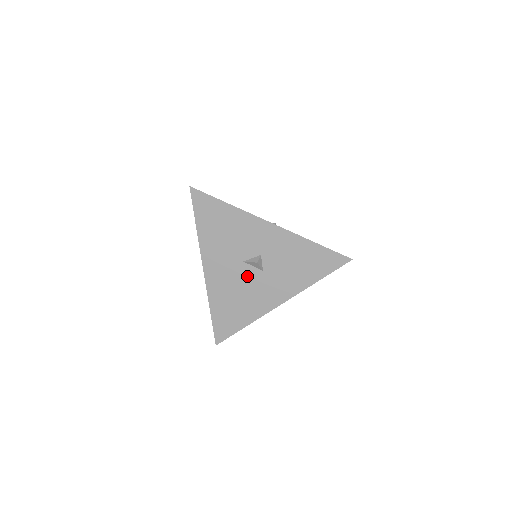
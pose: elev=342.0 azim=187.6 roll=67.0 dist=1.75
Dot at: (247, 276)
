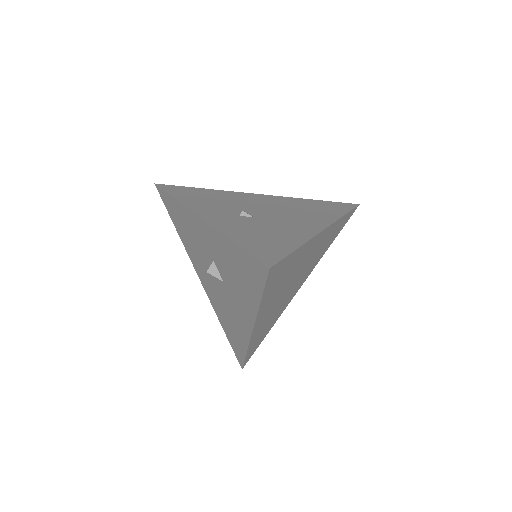
Dot at: (219, 288)
